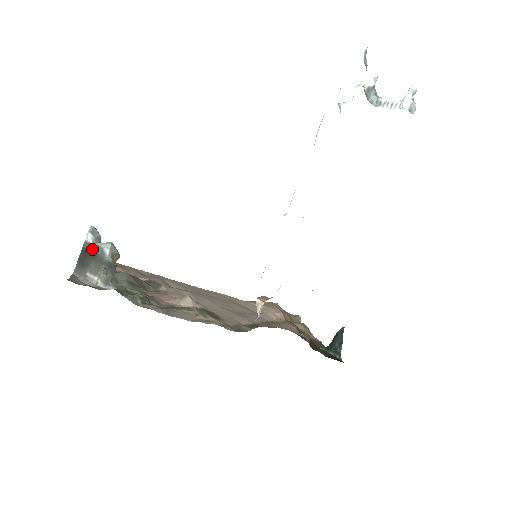
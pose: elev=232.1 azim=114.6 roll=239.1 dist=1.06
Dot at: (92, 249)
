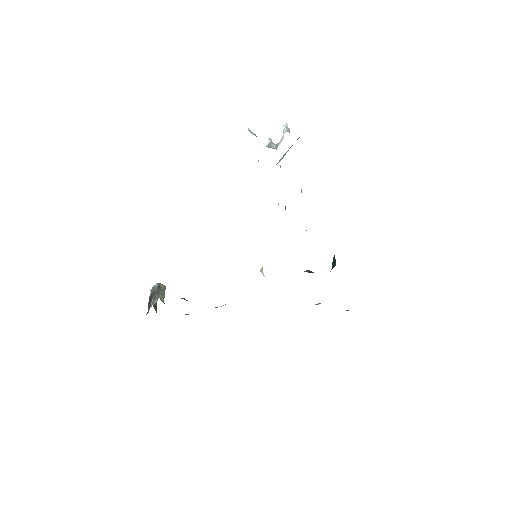
Dot at: (151, 292)
